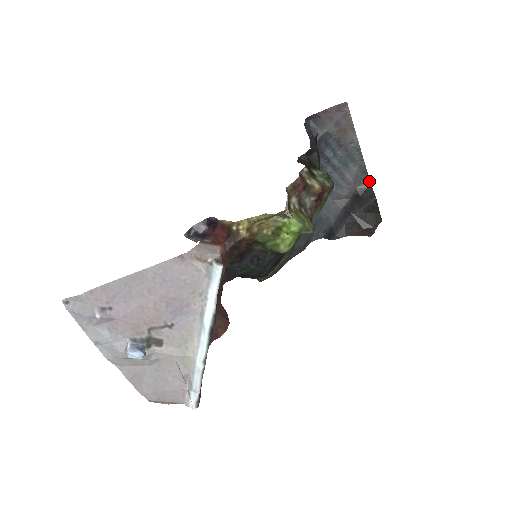
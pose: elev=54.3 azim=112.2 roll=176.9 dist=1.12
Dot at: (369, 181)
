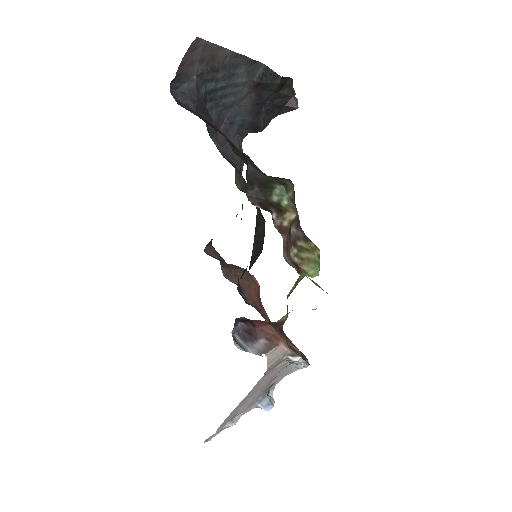
Dot at: (261, 64)
